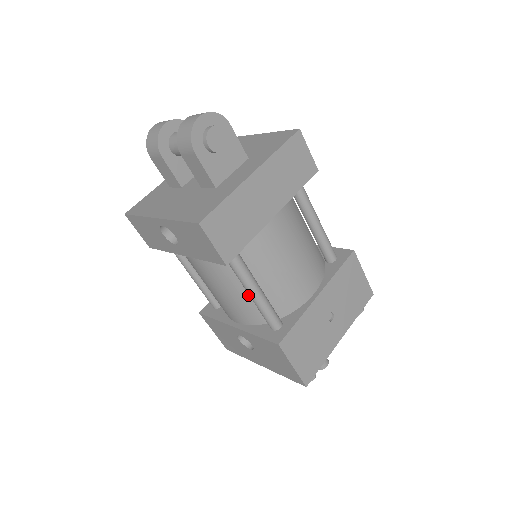
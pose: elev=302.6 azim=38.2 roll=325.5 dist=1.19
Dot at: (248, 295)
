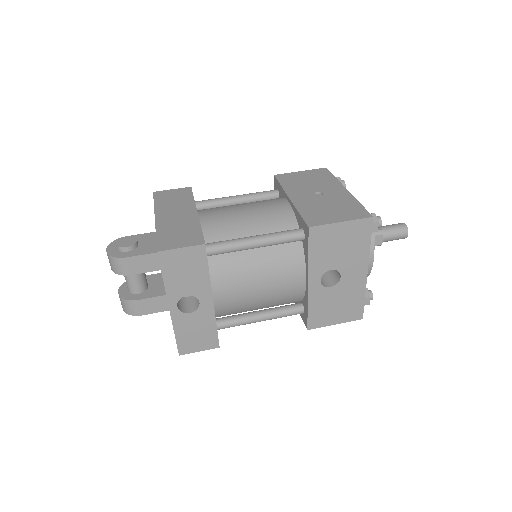
Dot at: (265, 253)
